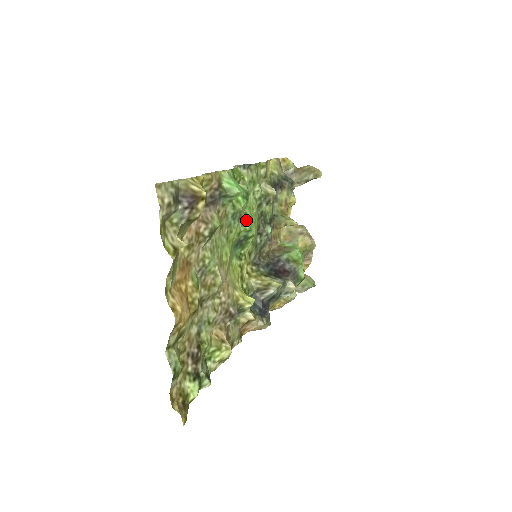
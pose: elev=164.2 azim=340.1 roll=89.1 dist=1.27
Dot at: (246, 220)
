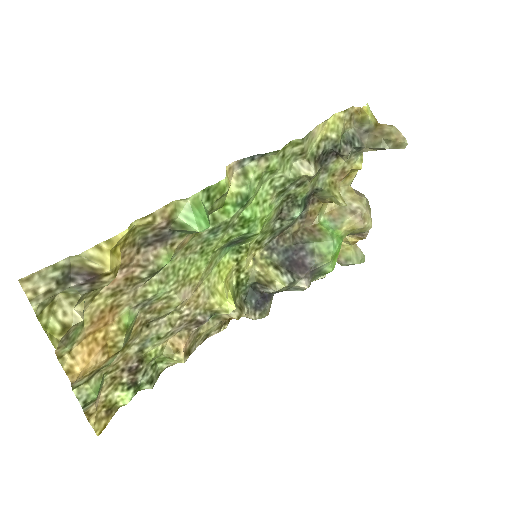
Dot at: (242, 224)
